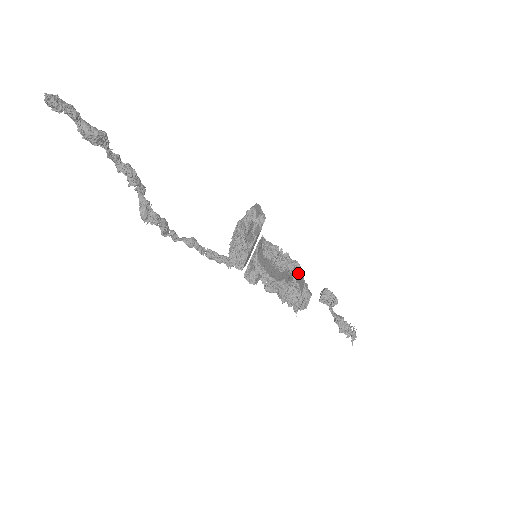
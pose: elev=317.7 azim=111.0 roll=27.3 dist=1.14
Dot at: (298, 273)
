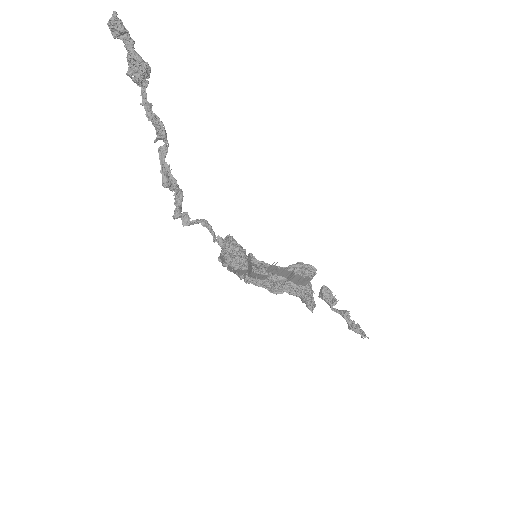
Dot at: occluded
